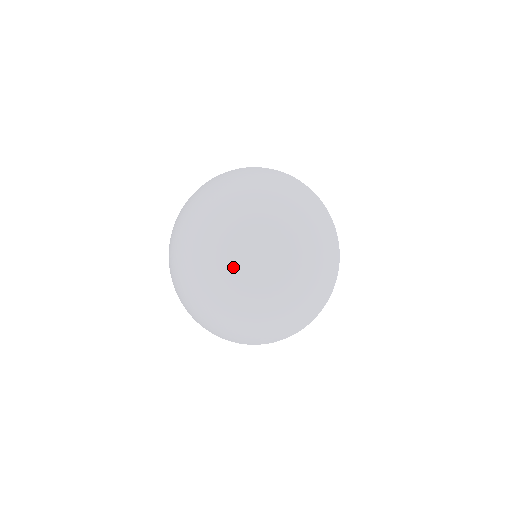
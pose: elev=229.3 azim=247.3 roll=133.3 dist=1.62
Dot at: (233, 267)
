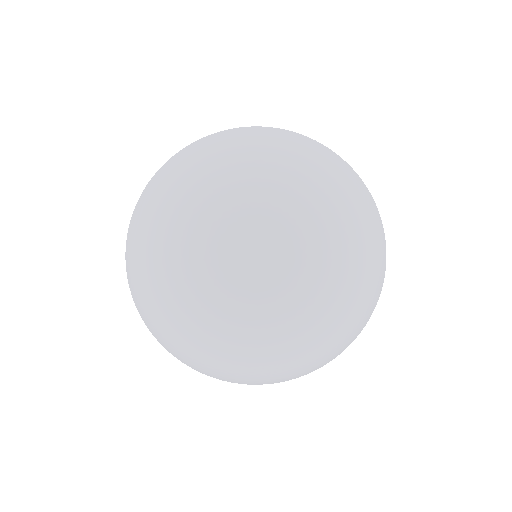
Dot at: (248, 289)
